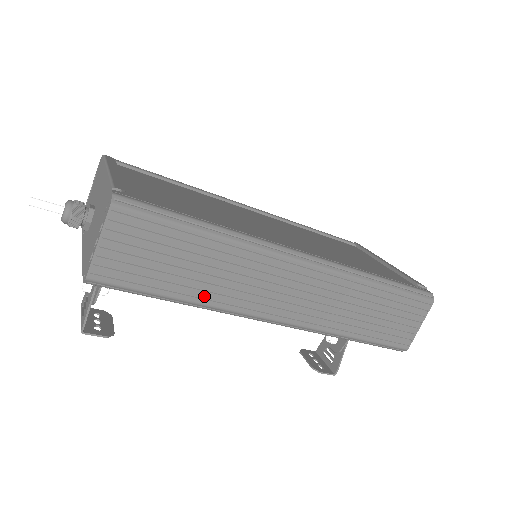
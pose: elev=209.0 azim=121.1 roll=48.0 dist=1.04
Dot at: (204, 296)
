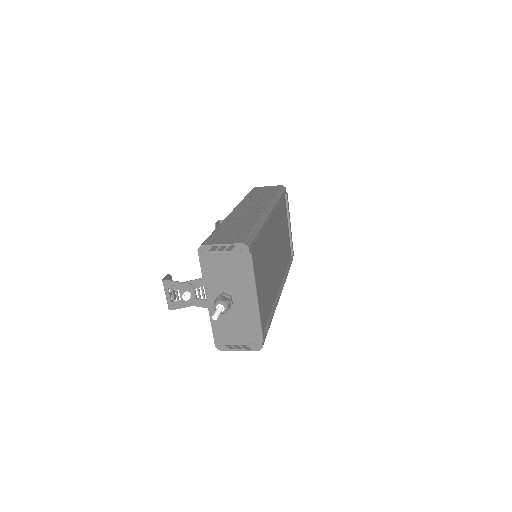
Dot at: occluded
